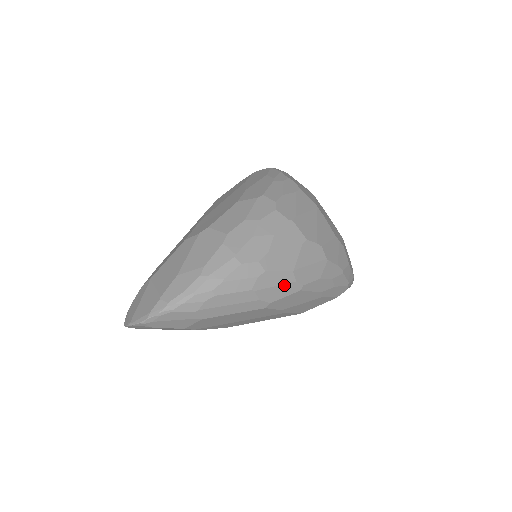
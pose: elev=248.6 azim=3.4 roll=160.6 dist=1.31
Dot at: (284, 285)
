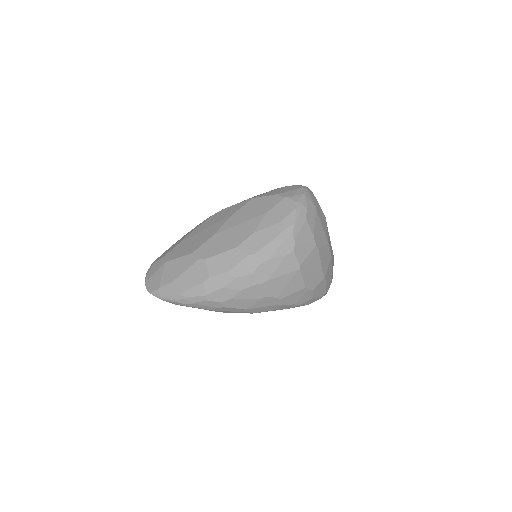
Dot at: (238, 312)
